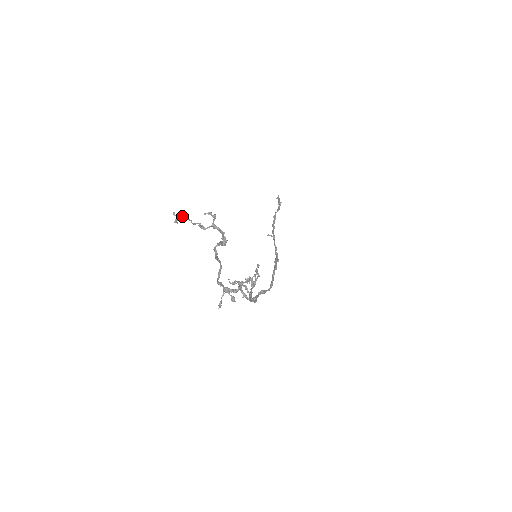
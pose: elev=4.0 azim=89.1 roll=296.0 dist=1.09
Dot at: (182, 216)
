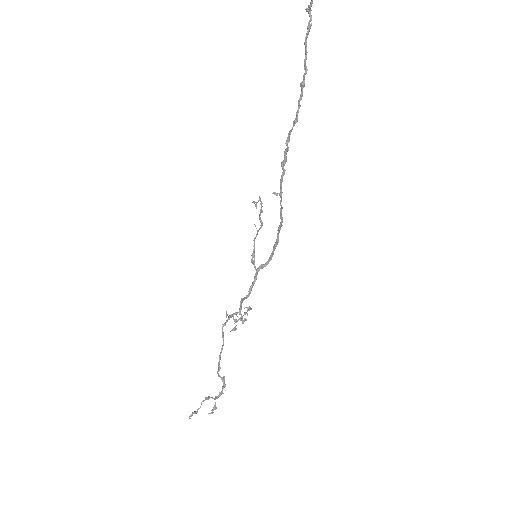
Dot at: occluded
